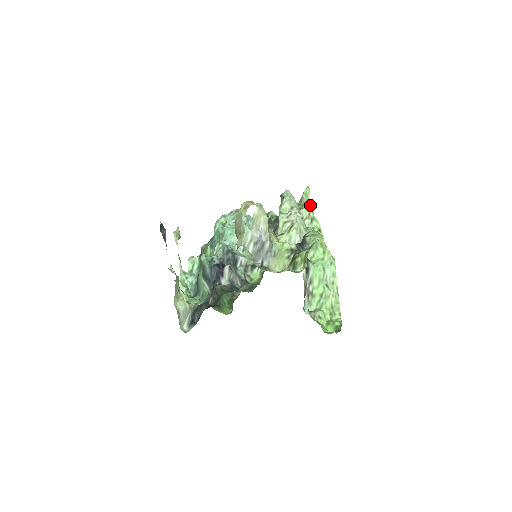
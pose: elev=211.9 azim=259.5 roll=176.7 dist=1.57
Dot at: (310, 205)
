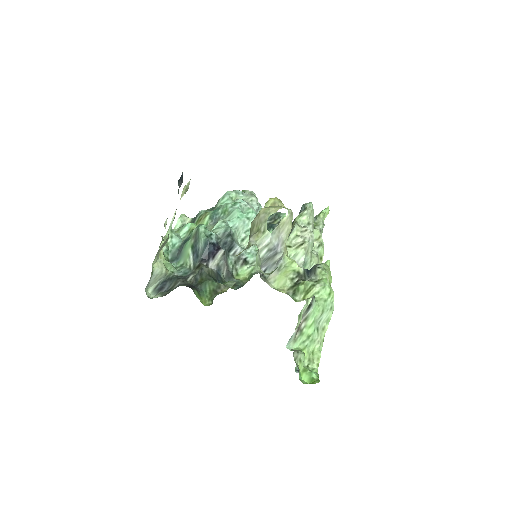
Dot at: (323, 227)
